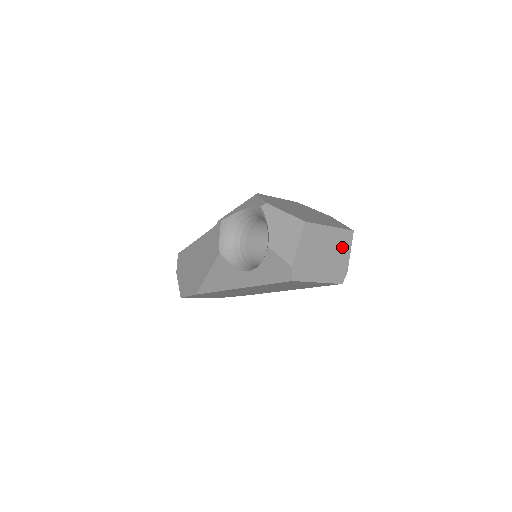
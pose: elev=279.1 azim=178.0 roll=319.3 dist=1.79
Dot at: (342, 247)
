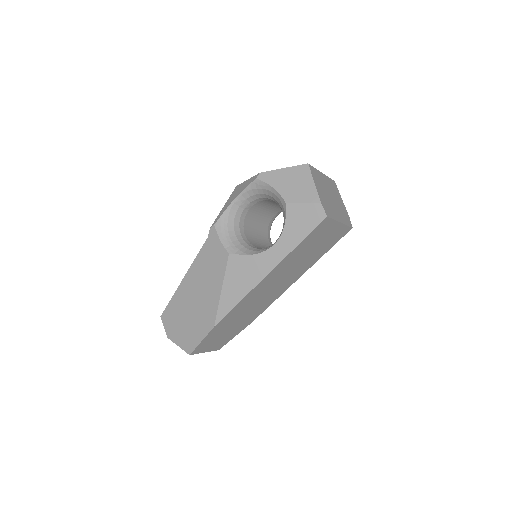
Dot at: (336, 194)
